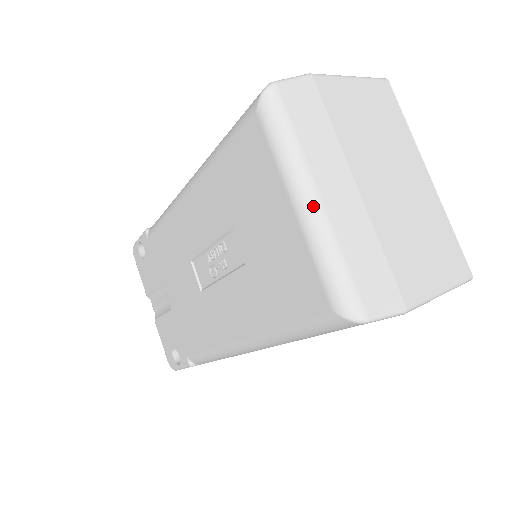
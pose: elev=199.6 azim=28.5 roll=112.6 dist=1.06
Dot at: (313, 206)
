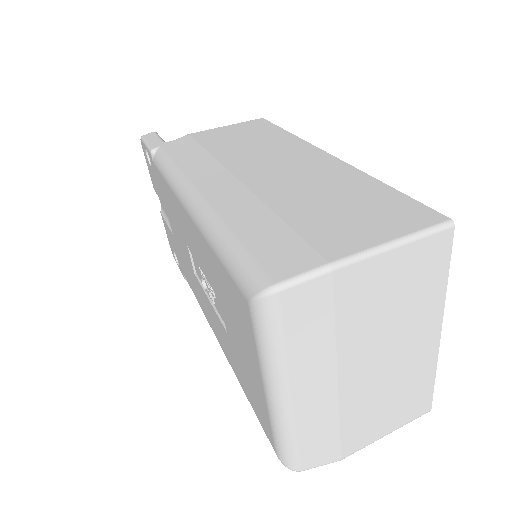
Dot at: (281, 402)
